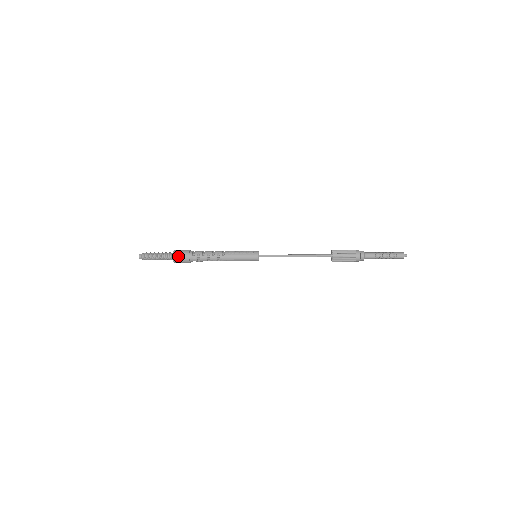
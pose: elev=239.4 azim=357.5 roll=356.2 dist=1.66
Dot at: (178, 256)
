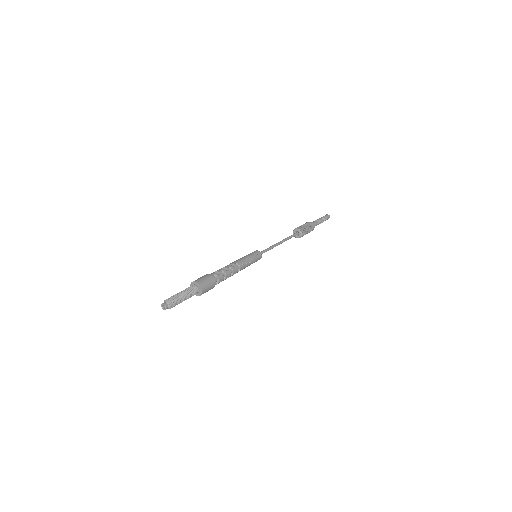
Dot at: occluded
